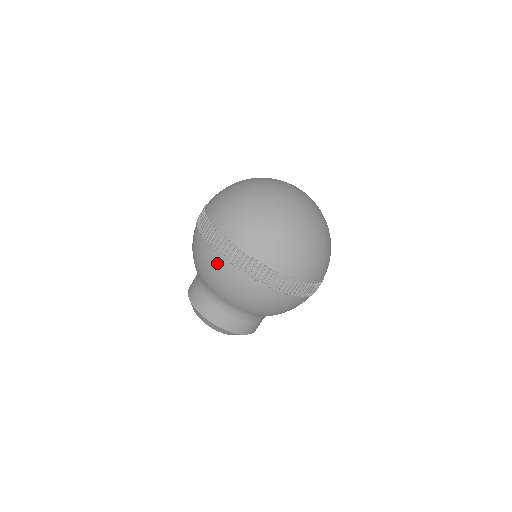
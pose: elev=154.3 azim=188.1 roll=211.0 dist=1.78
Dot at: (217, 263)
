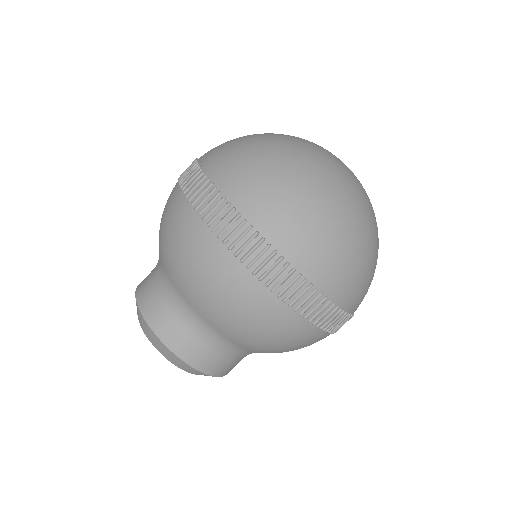
Dot at: (237, 279)
